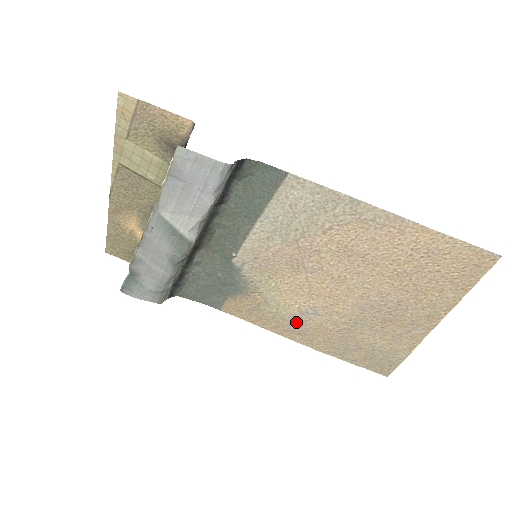
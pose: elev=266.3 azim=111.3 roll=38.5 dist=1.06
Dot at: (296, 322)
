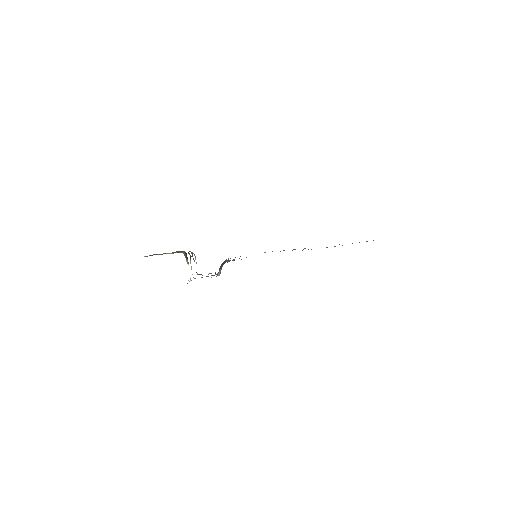
Dot at: occluded
